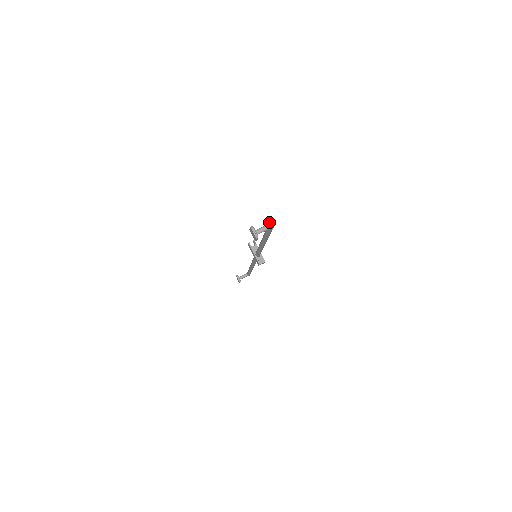
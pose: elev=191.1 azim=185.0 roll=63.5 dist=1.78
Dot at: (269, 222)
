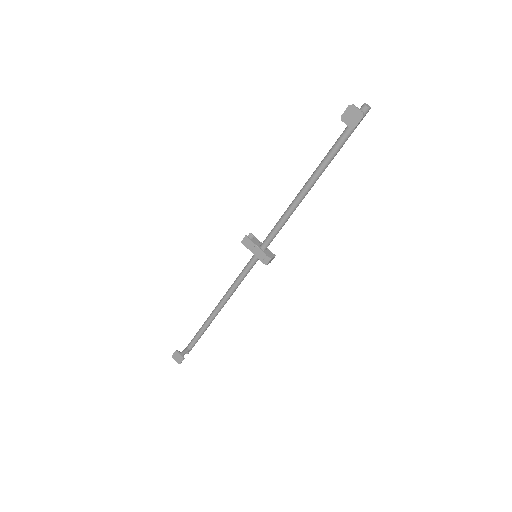
Dot at: (364, 103)
